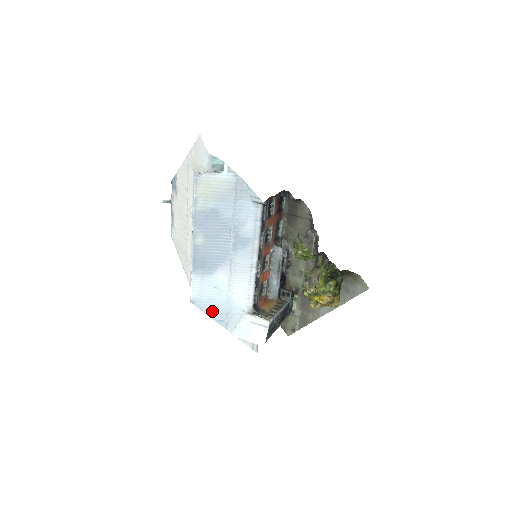
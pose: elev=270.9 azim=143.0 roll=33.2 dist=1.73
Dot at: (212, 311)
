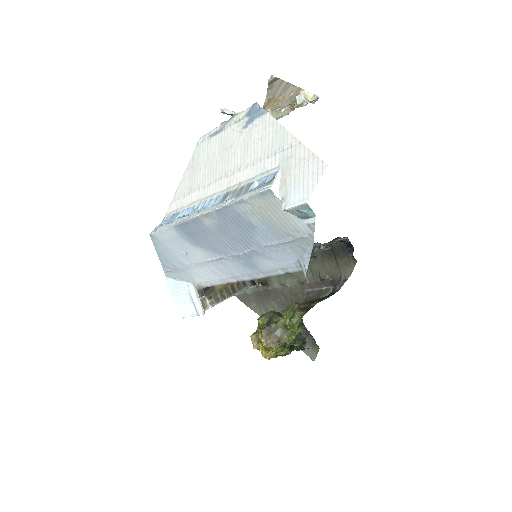
Dot at: (164, 255)
